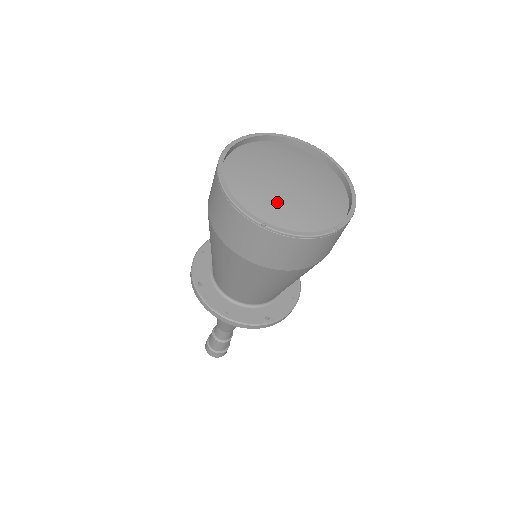
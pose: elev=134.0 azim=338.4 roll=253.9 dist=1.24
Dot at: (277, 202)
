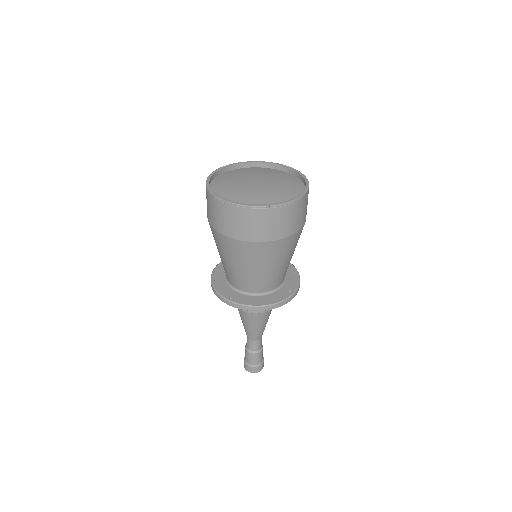
Dot at: (262, 194)
